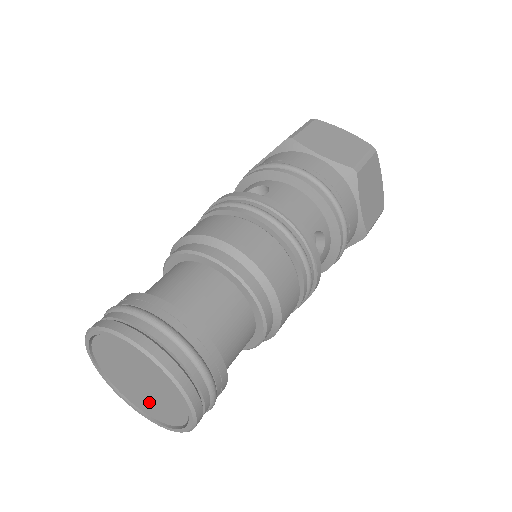
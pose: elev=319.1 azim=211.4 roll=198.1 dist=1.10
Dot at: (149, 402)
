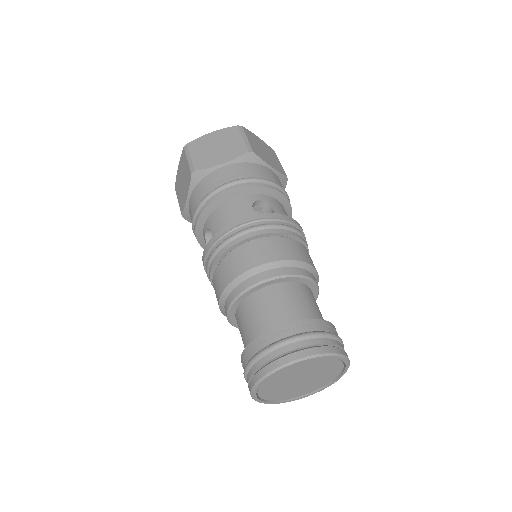
Dot at: (292, 390)
